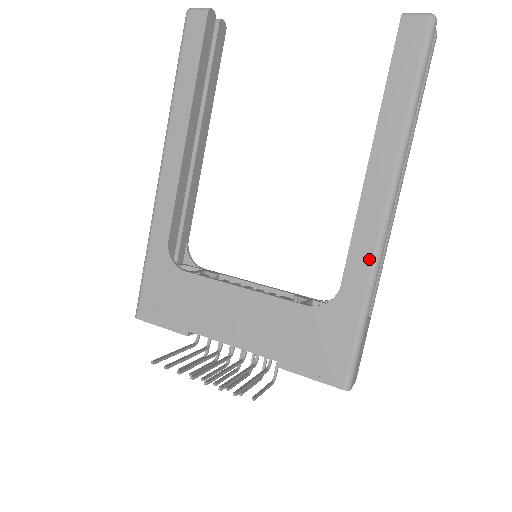
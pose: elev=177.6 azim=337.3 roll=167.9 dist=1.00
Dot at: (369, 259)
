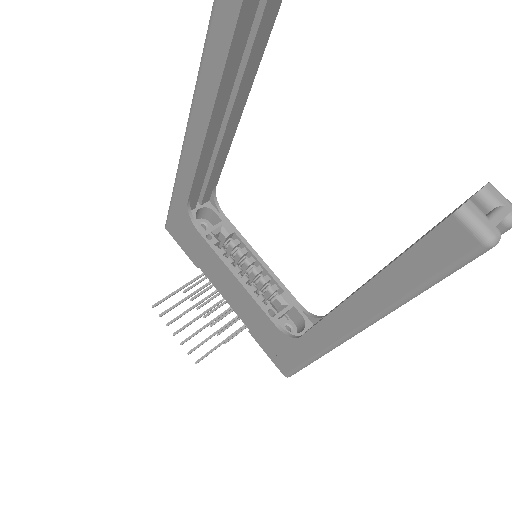
Dot at: (325, 344)
